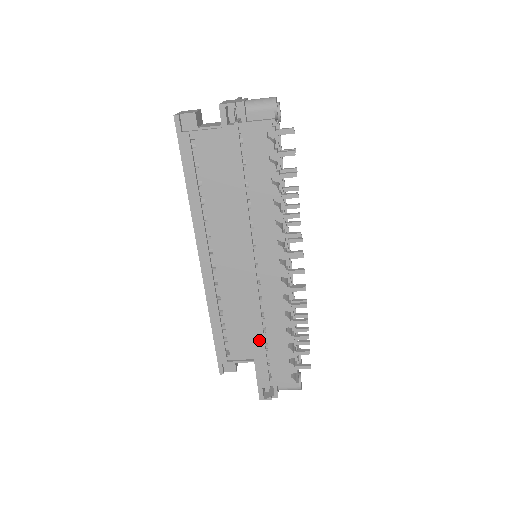
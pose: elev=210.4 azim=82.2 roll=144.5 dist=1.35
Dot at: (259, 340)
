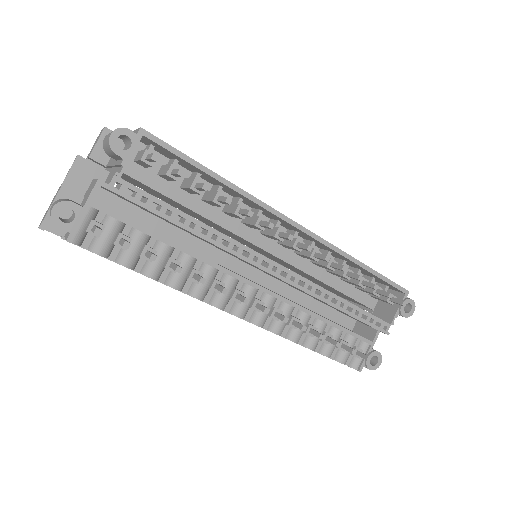
Dot at: occluded
